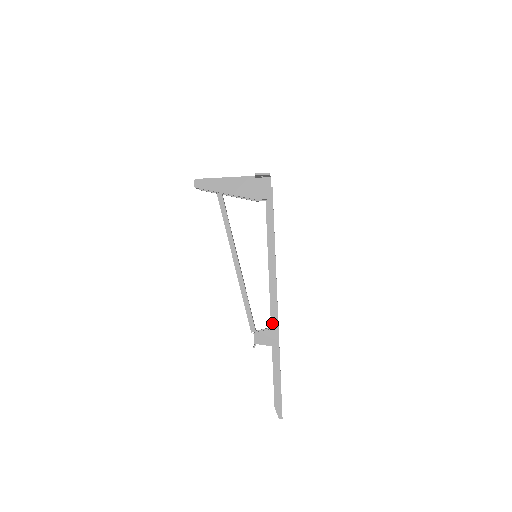
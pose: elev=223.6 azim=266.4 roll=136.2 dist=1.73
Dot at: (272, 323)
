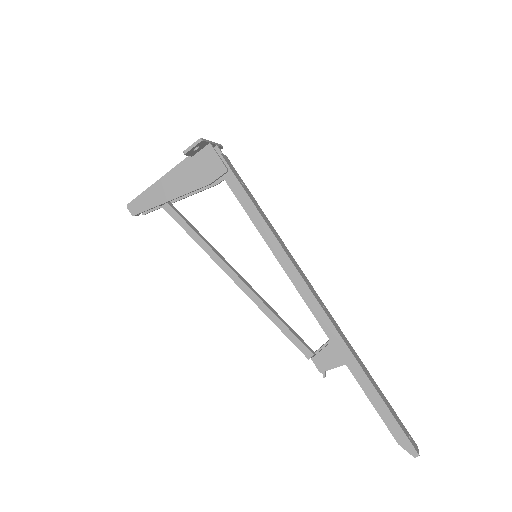
Dot at: (327, 333)
